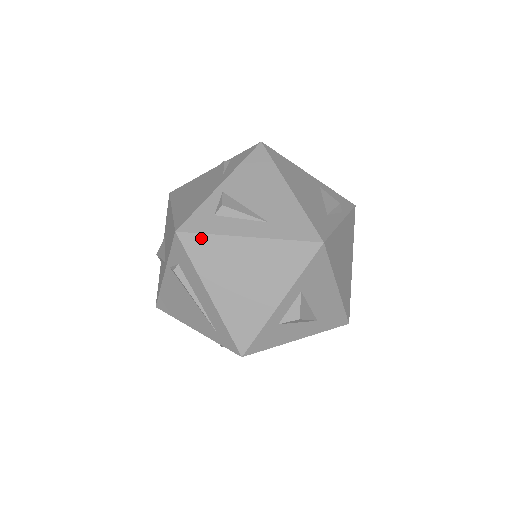
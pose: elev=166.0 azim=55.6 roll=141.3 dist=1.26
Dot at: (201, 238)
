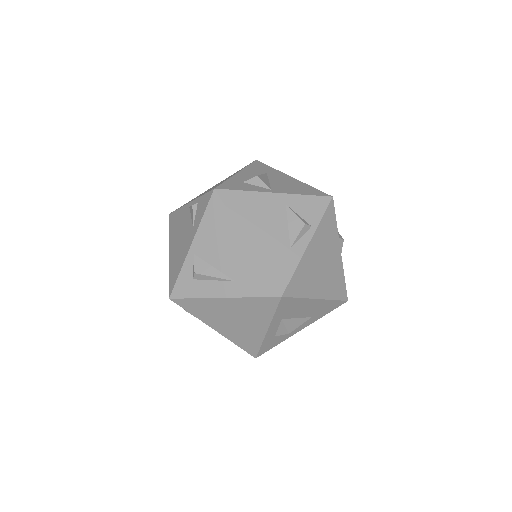
Dot at: (189, 301)
